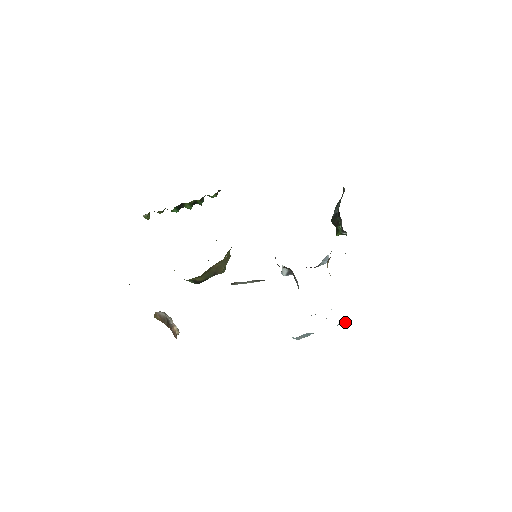
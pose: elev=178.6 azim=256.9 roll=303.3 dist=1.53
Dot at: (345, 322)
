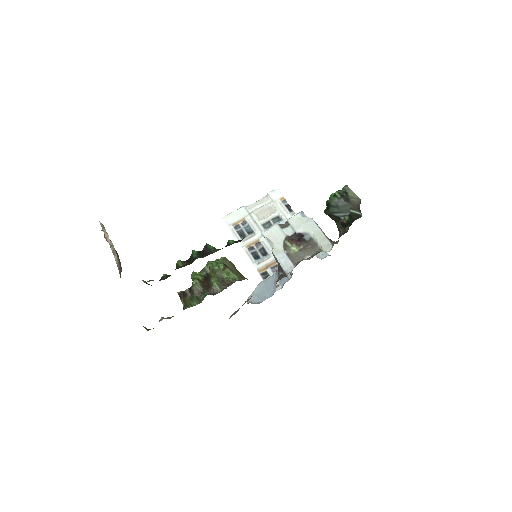
Dot at: (276, 194)
